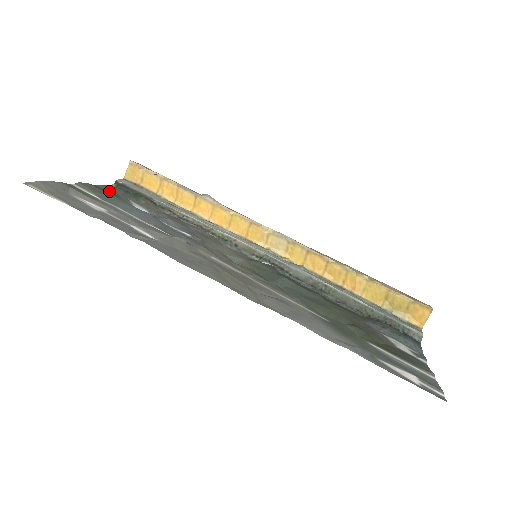
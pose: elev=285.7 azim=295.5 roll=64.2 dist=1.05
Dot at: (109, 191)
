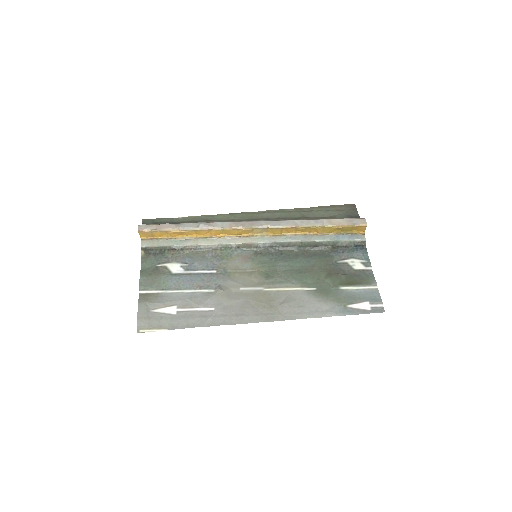
Dot at: (150, 267)
